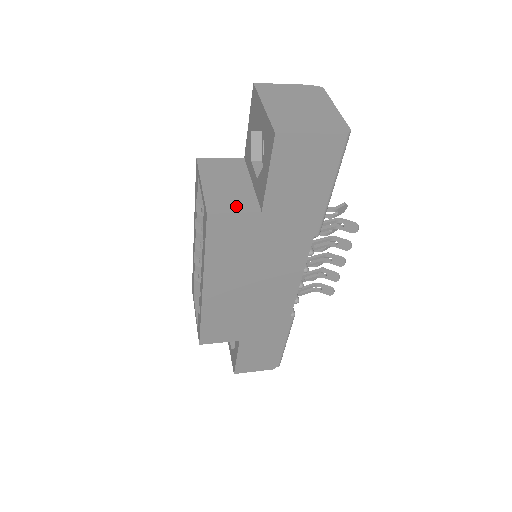
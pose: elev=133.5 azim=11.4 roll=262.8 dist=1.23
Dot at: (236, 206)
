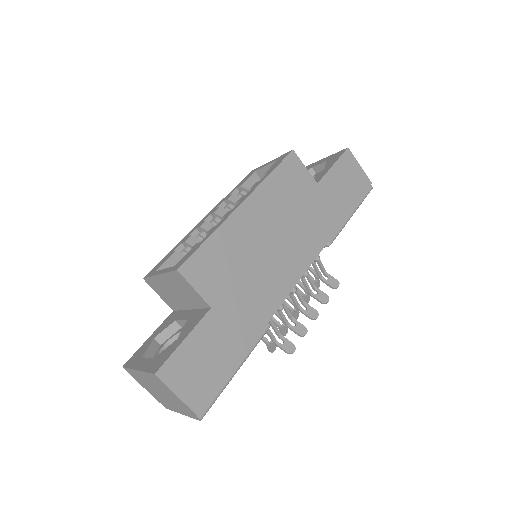
Dot at: occluded
